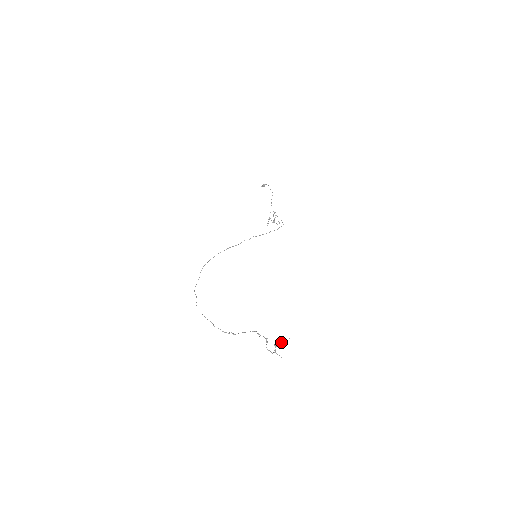
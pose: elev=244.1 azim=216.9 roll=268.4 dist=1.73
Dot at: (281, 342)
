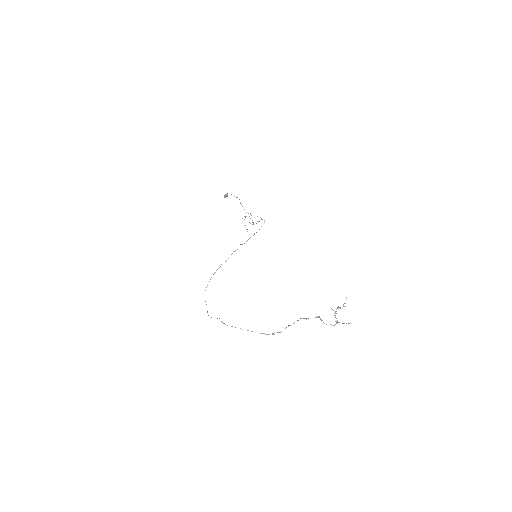
Dot at: (340, 307)
